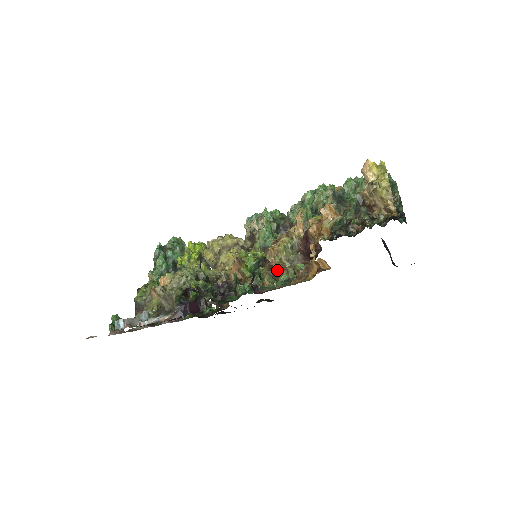
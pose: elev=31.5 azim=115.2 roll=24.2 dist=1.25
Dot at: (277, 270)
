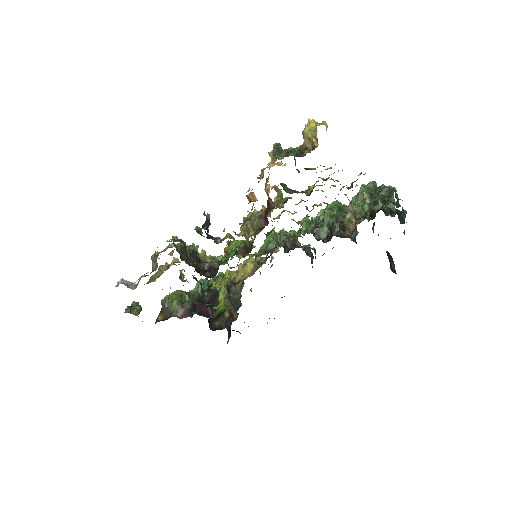
Dot at: (245, 237)
